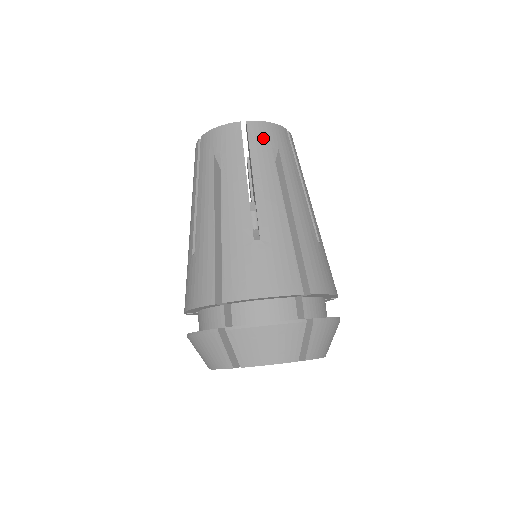
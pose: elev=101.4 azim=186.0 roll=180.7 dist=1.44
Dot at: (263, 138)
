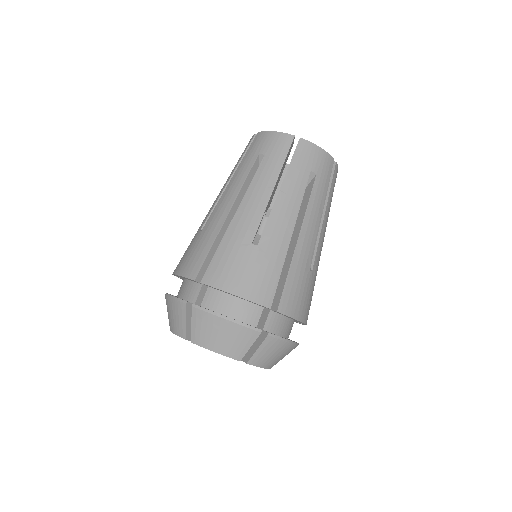
Dot at: (307, 159)
